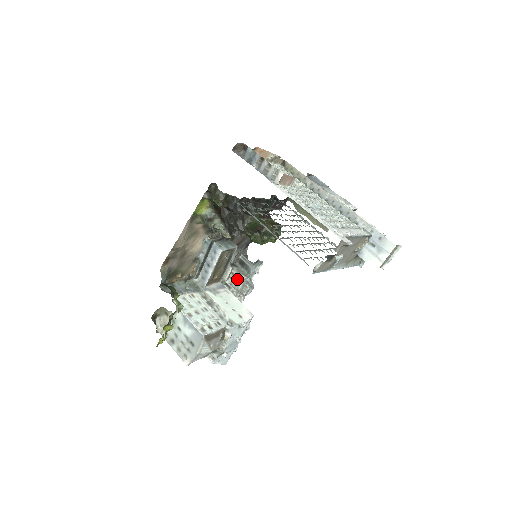
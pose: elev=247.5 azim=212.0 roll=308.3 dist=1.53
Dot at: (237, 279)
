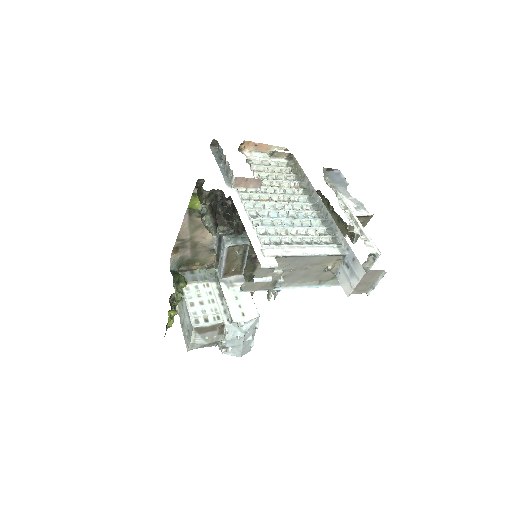
Dot at: occluded
